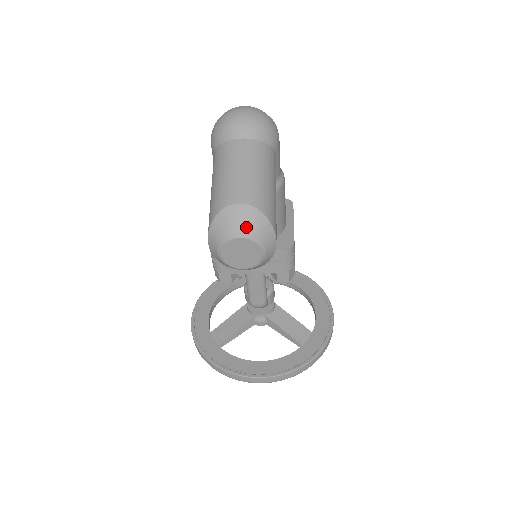
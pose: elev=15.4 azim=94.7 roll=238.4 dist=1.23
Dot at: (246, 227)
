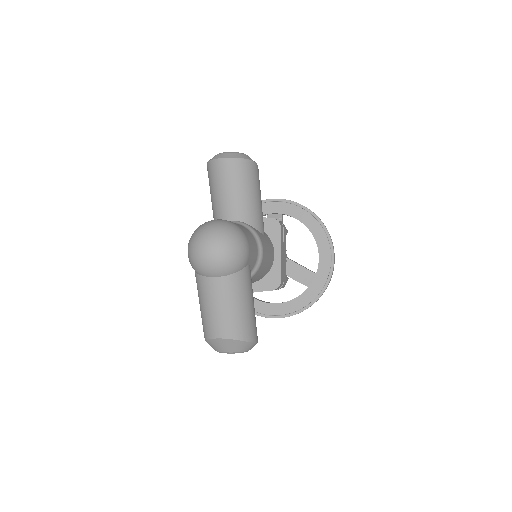
Dot at: (231, 349)
